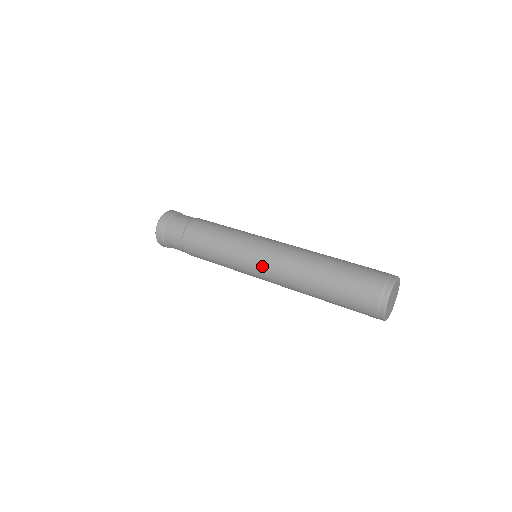
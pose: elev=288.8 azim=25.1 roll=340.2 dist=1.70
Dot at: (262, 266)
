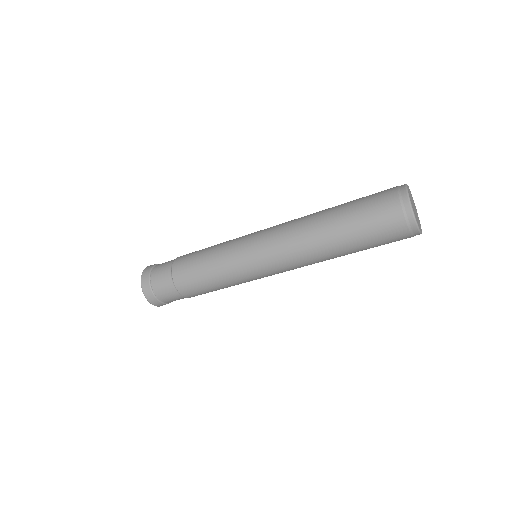
Dot at: (264, 238)
